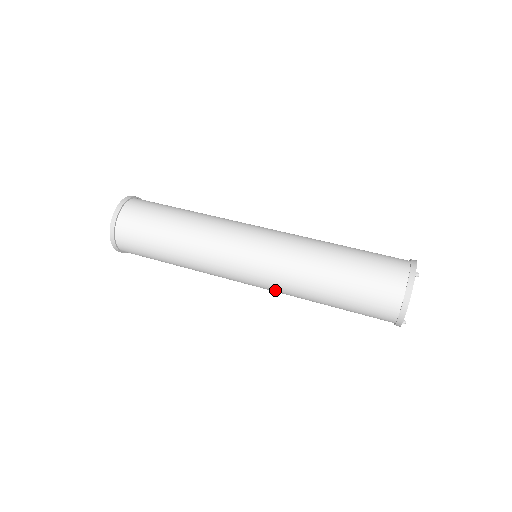
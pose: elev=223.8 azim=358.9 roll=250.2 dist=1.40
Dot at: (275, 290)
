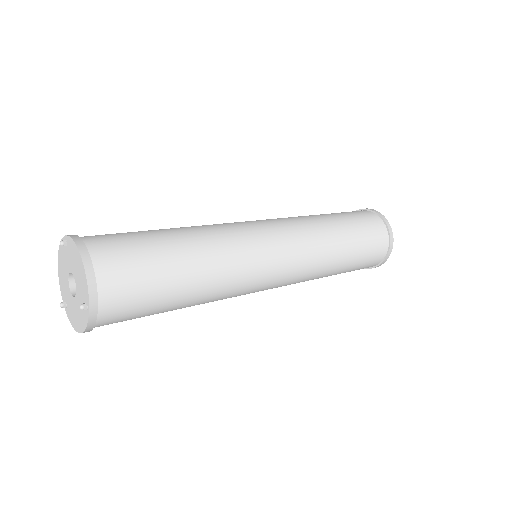
Dot at: (305, 263)
